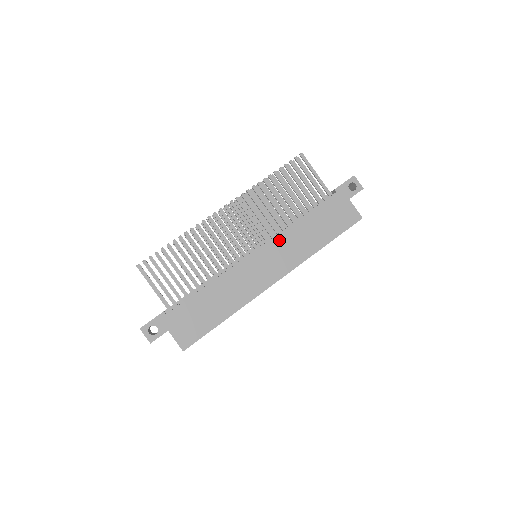
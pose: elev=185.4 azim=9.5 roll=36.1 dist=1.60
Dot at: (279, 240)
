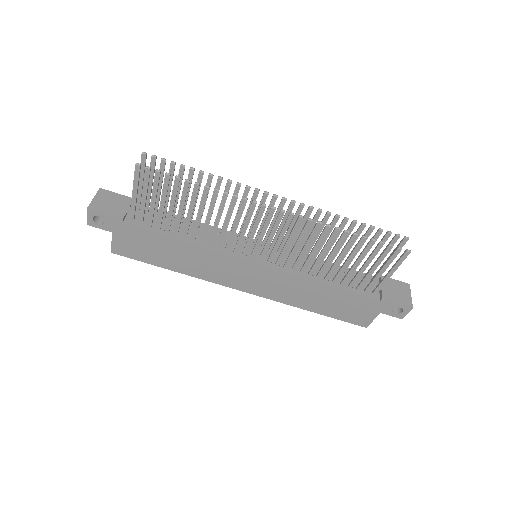
Dot at: (285, 277)
